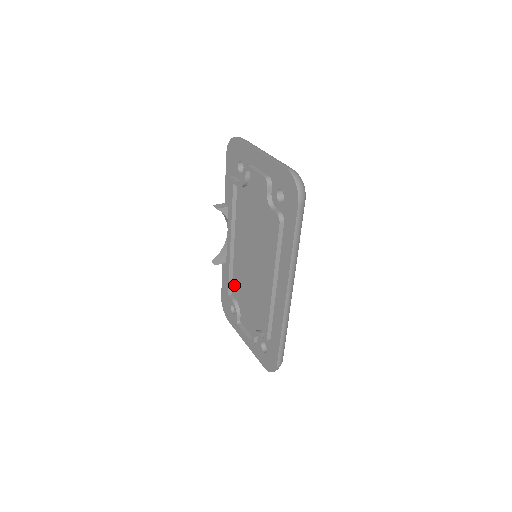
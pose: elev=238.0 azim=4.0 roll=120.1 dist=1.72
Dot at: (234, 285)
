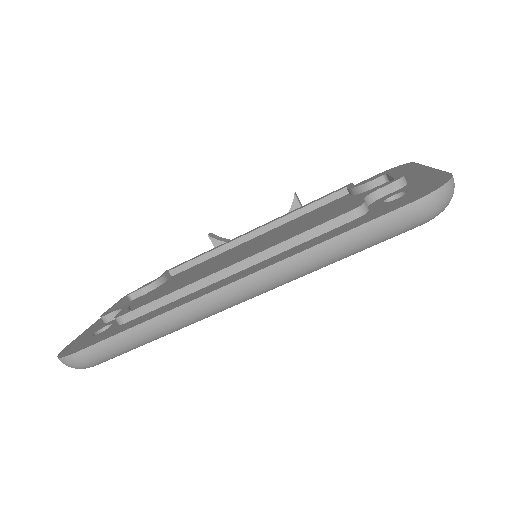
Dot at: (189, 269)
